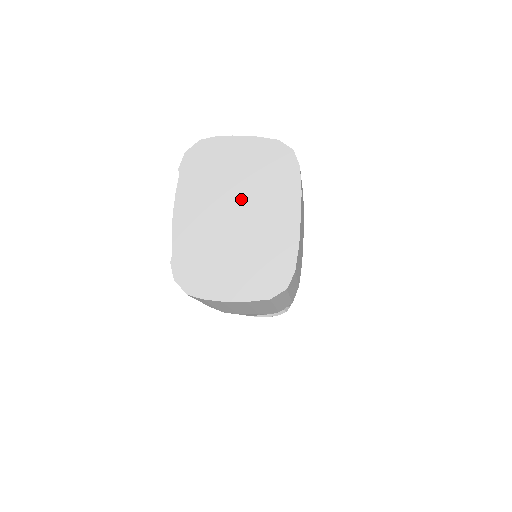
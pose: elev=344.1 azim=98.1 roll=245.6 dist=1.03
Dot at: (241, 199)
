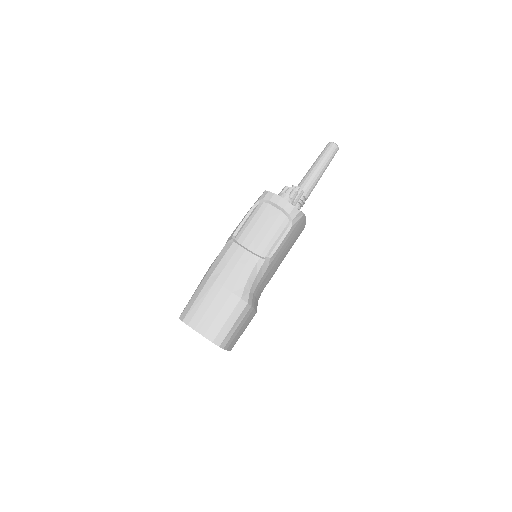
Dot at: occluded
